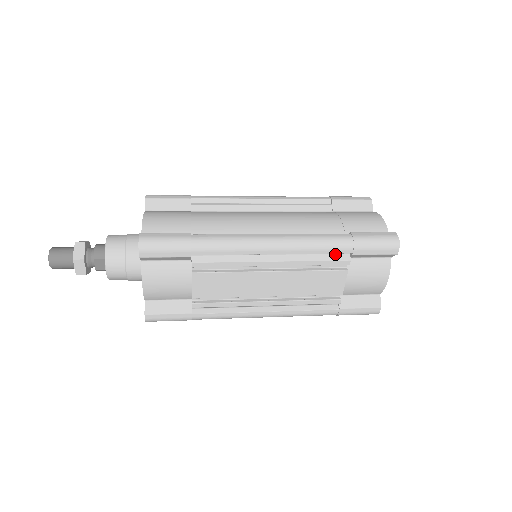
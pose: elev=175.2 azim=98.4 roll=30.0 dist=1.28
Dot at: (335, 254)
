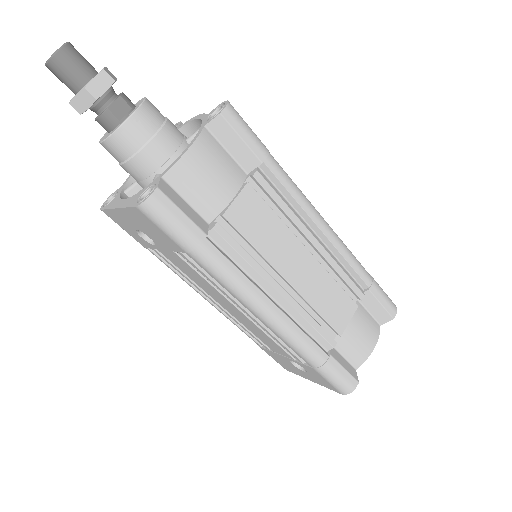
Dot at: (354, 280)
